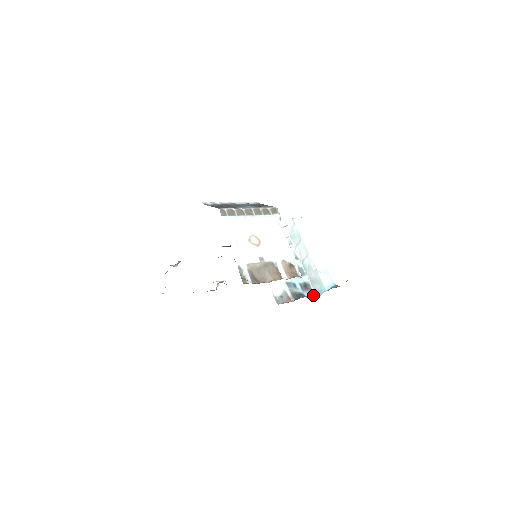
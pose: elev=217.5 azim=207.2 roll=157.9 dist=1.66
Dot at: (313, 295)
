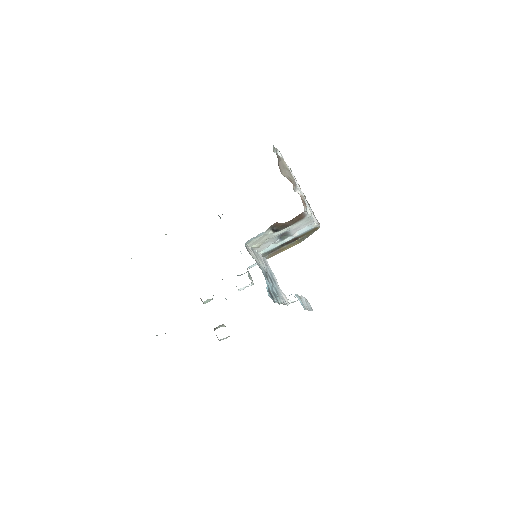
Dot at: (272, 298)
